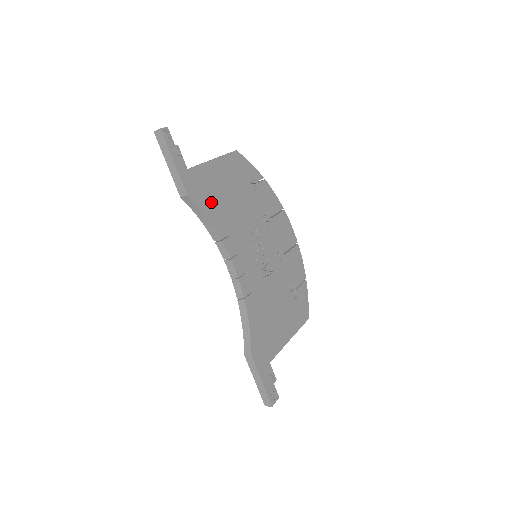
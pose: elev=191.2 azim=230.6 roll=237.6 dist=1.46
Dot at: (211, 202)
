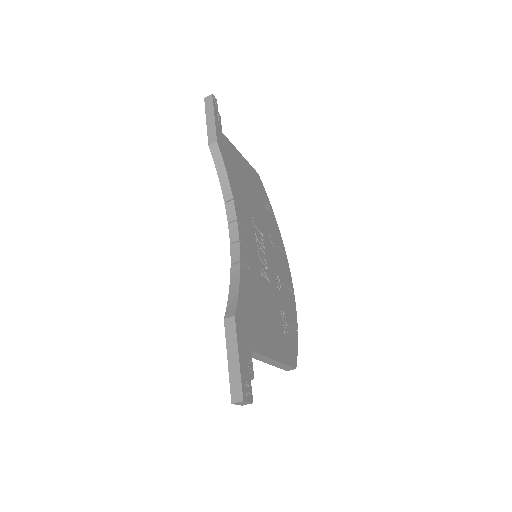
Dot at: (233, 170)
